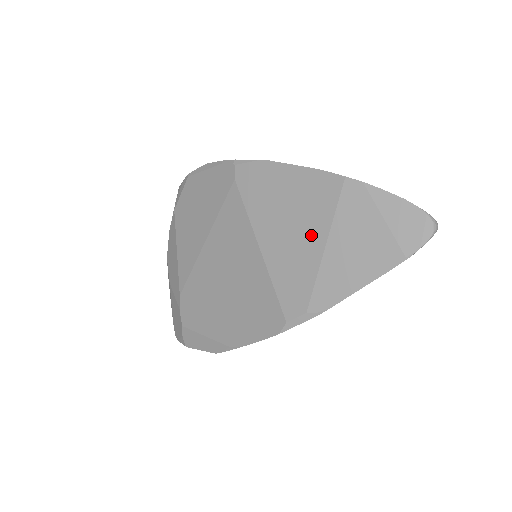
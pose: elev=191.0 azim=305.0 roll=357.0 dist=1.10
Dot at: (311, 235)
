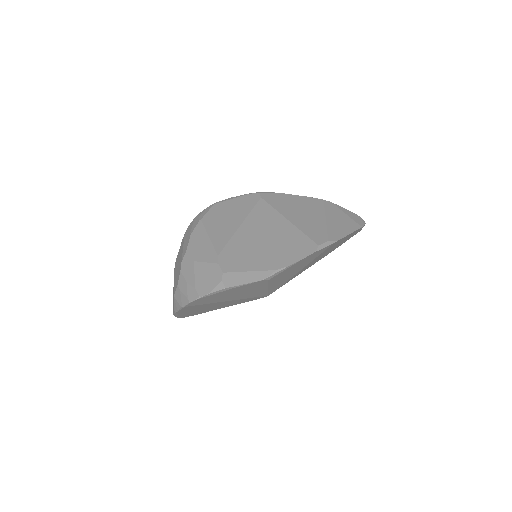
Dot at: (316, 215)
